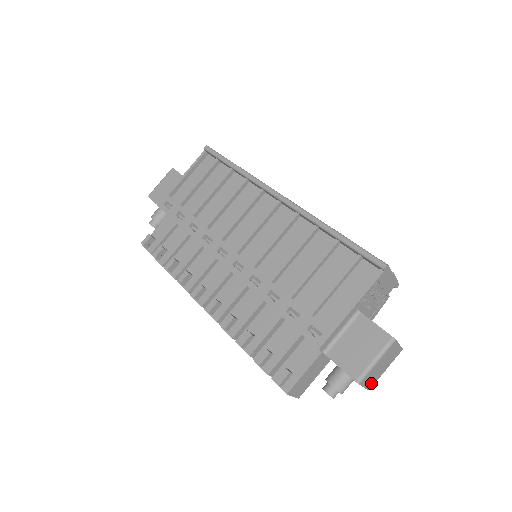
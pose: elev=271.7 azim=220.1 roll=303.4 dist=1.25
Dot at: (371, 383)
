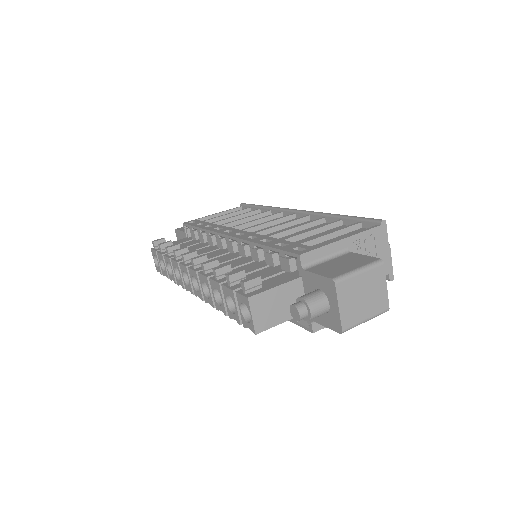
Dot at: (347, 316)
